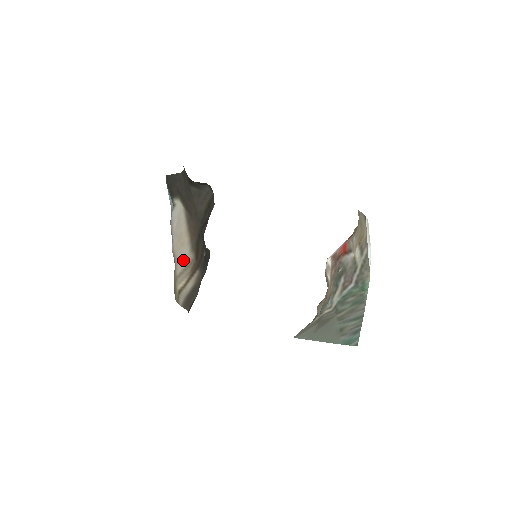
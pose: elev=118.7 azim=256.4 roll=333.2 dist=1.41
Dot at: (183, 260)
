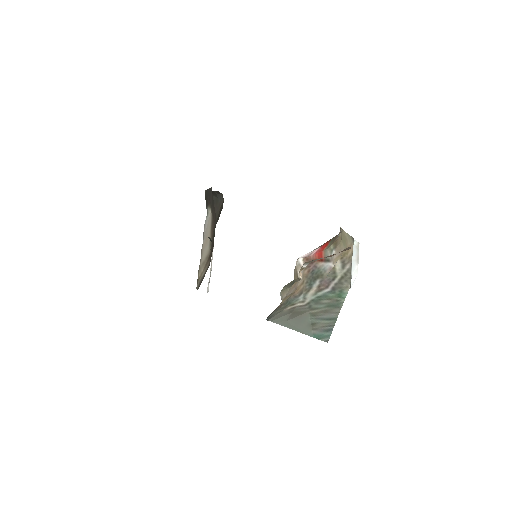
Dot at: (205, 254)
